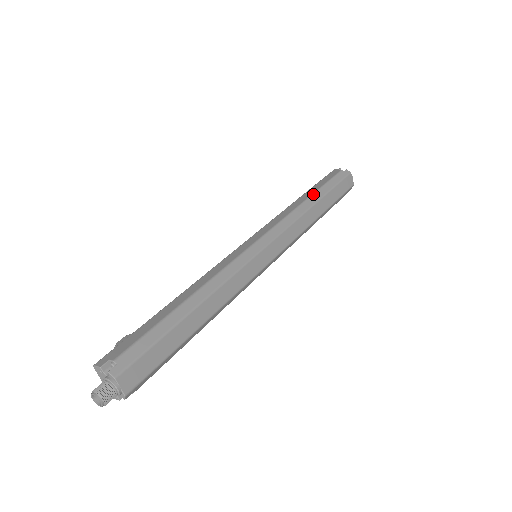
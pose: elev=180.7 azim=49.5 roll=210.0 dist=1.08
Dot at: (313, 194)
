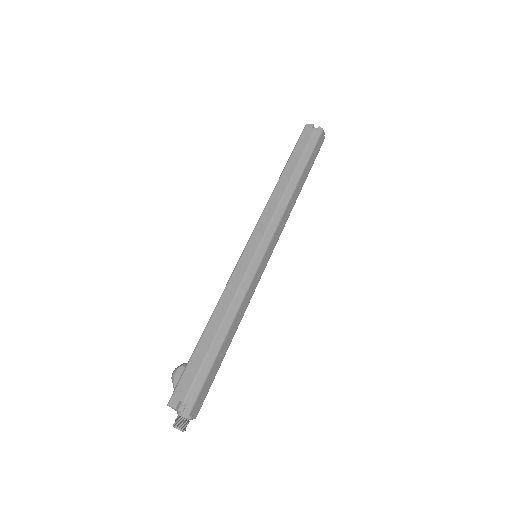
Dot at: (295, 172)
